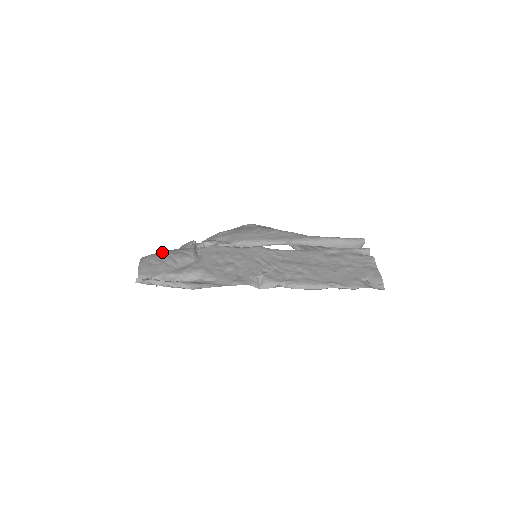
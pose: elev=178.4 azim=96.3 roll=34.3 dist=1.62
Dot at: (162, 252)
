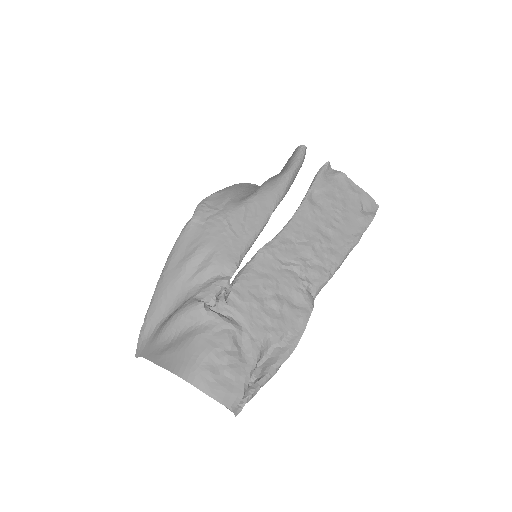
Dot at: (201, 355)
